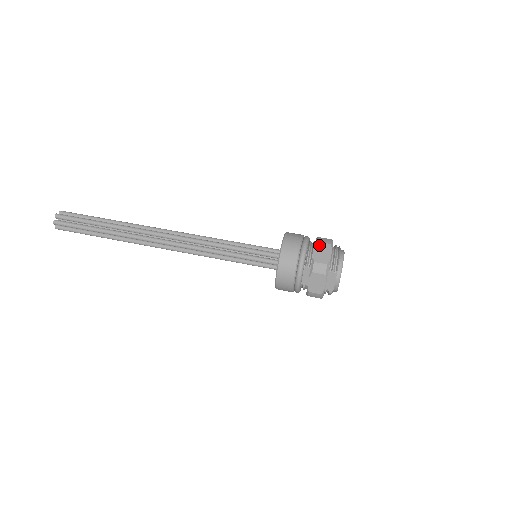
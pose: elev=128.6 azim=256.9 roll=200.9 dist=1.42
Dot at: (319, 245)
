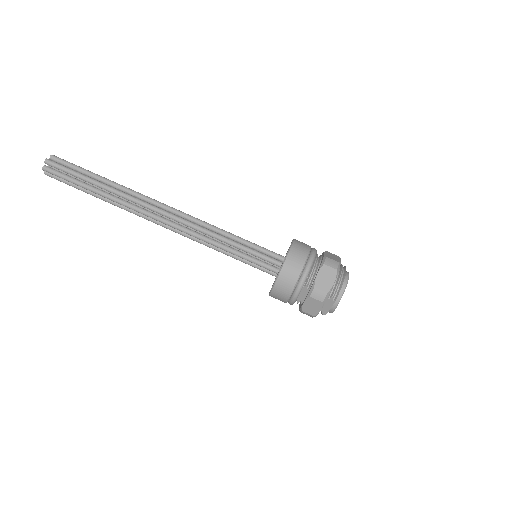
Dot at: (324, 268)
